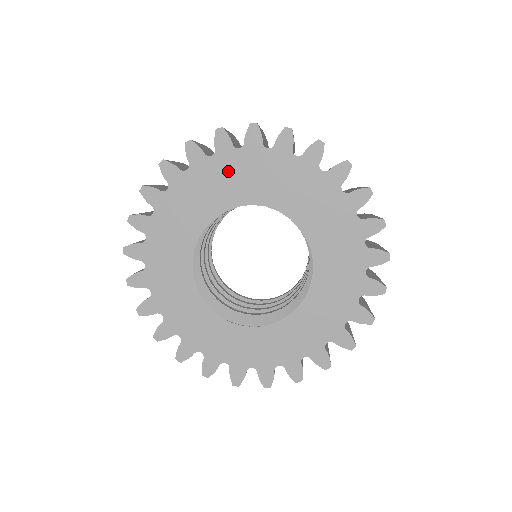
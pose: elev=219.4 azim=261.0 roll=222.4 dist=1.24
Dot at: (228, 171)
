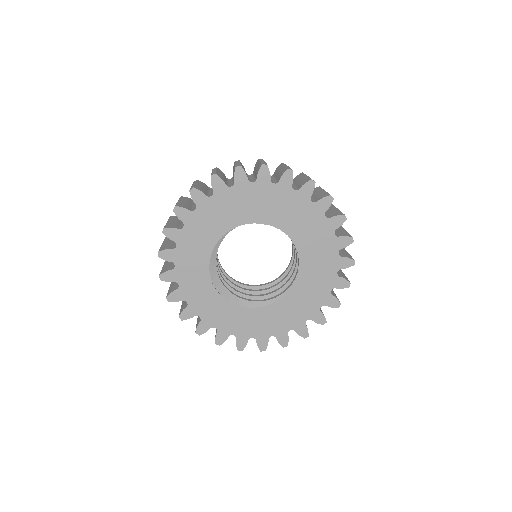
Dot at: (294, 207)
